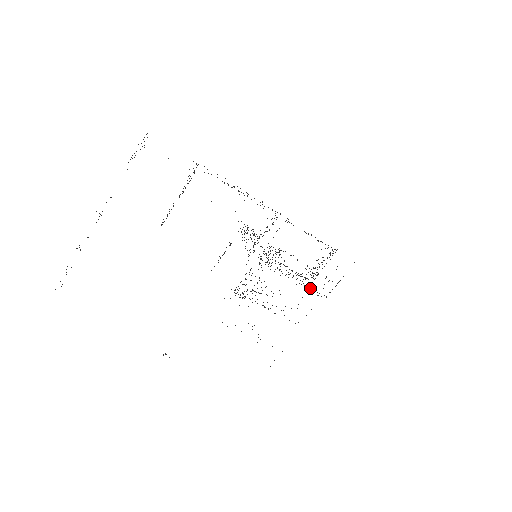
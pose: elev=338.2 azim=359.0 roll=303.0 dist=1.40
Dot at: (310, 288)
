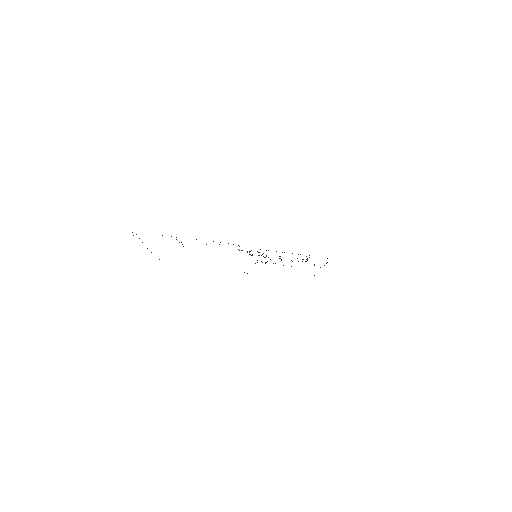
Dot at: occluded
